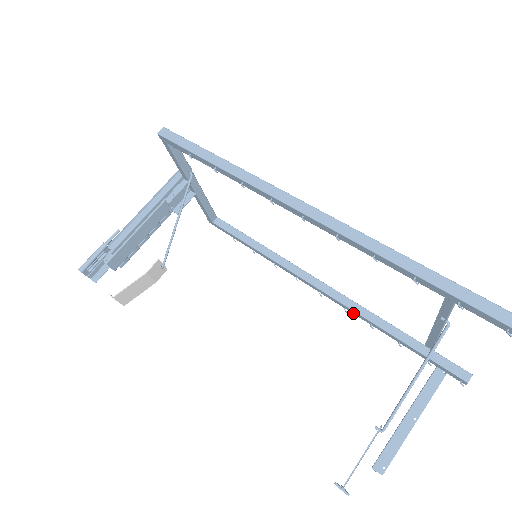
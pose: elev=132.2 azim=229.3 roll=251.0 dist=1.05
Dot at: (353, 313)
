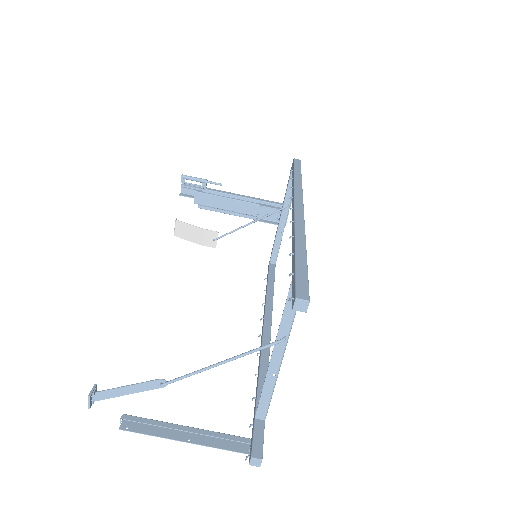
Dot at: (259, 361)
